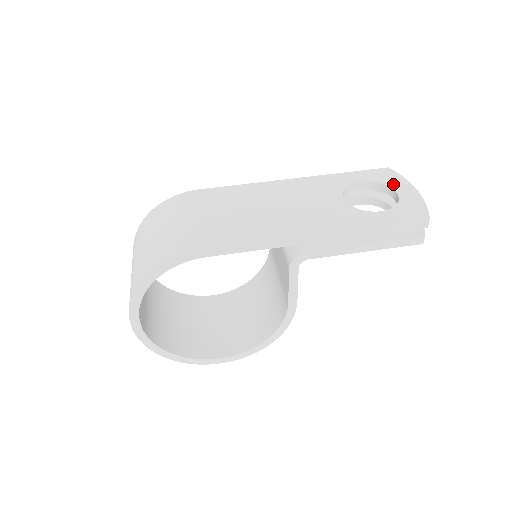
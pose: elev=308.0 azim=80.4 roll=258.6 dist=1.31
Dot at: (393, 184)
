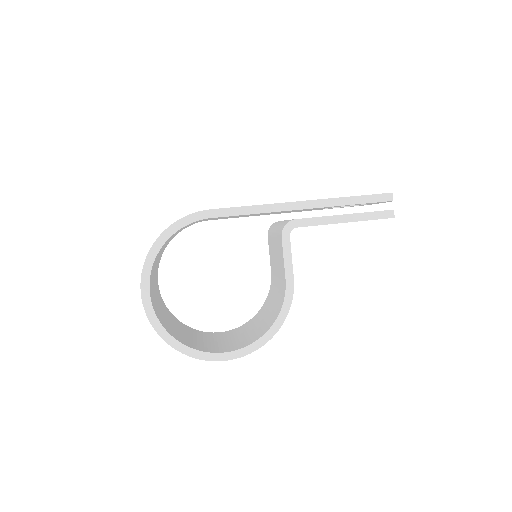
Dot at: occluded
